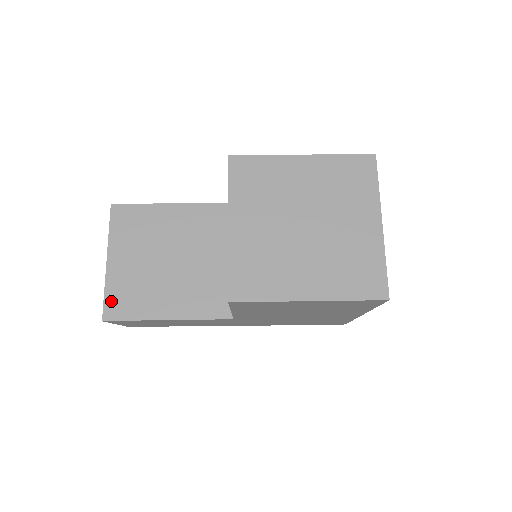
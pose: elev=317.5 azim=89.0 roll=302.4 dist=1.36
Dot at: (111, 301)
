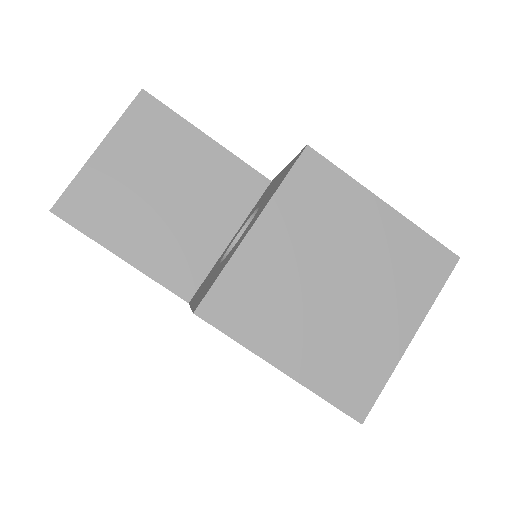
Dot at: (73, 196)
